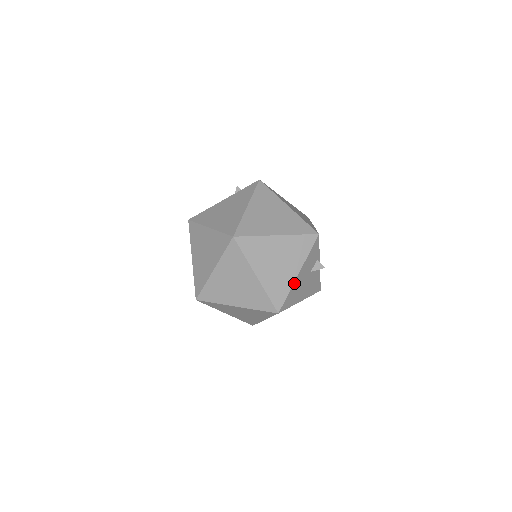
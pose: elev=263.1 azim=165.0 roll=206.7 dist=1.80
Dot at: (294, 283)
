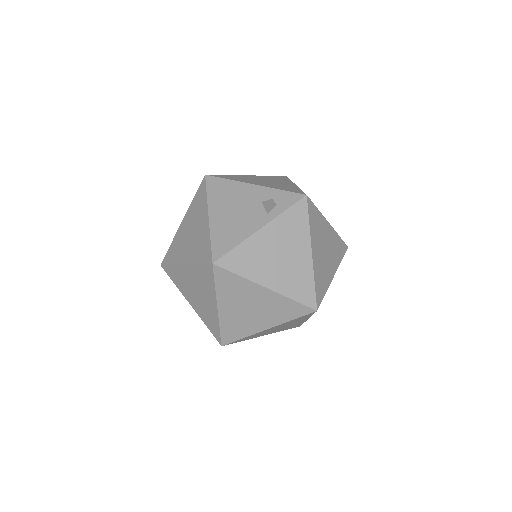
Dot at: occluded
